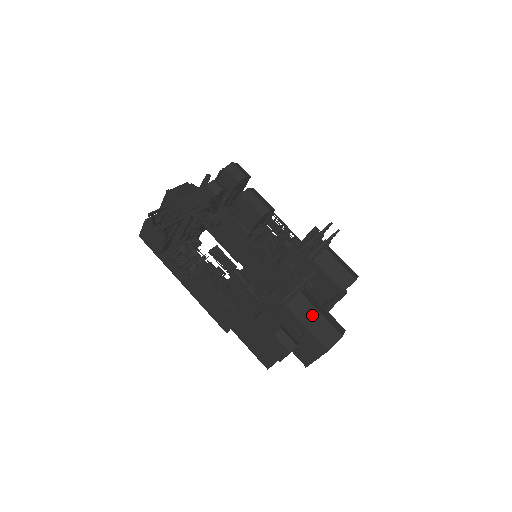
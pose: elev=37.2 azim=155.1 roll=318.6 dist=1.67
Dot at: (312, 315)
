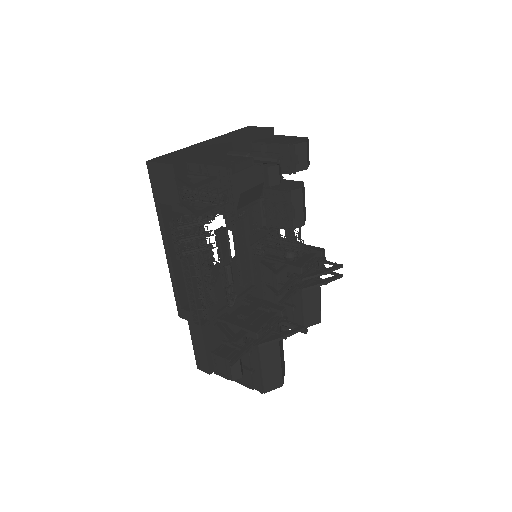
Dot at: (273, 360)
